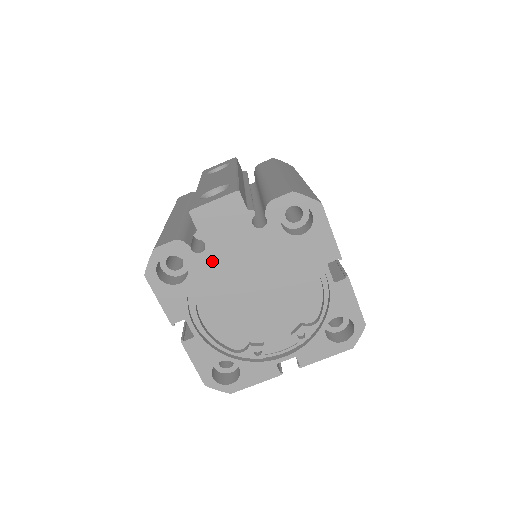
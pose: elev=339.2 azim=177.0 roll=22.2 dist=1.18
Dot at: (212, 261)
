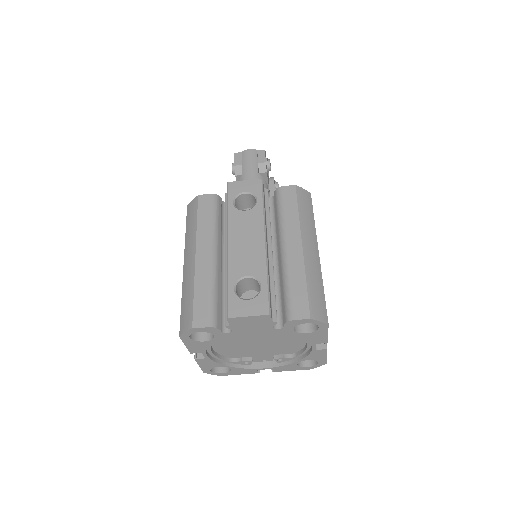
Dot at: occluded
